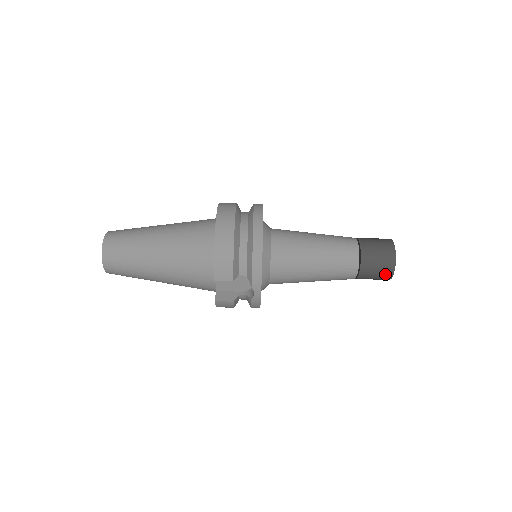
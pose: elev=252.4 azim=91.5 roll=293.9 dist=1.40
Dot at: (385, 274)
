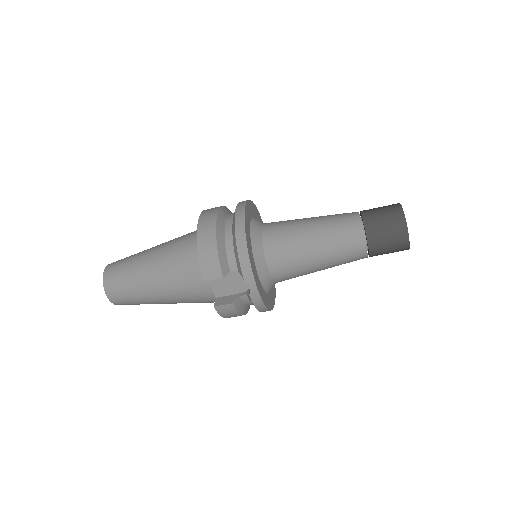
Dot at: (399, 241)
